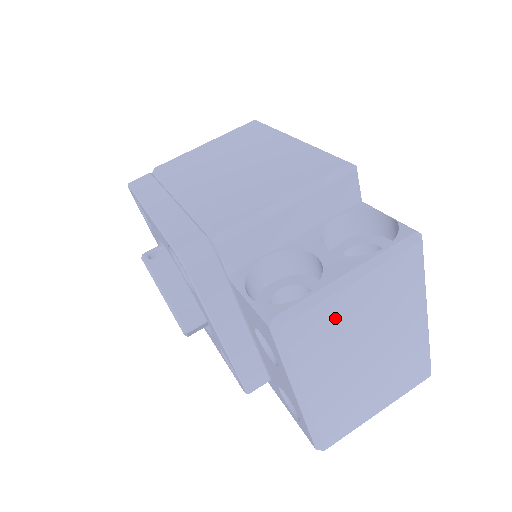
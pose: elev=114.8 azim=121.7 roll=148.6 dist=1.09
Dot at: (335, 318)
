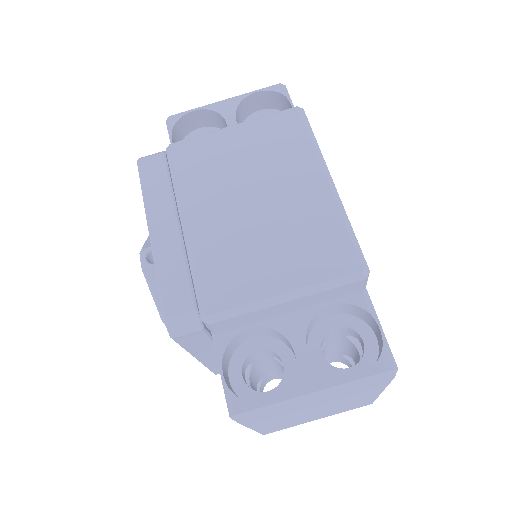
Dot at: (292, 411)
